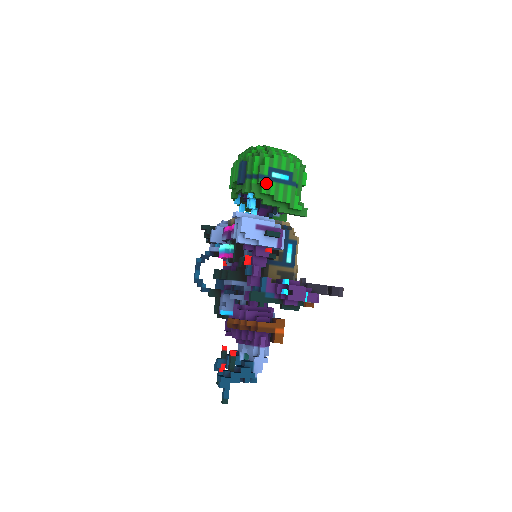
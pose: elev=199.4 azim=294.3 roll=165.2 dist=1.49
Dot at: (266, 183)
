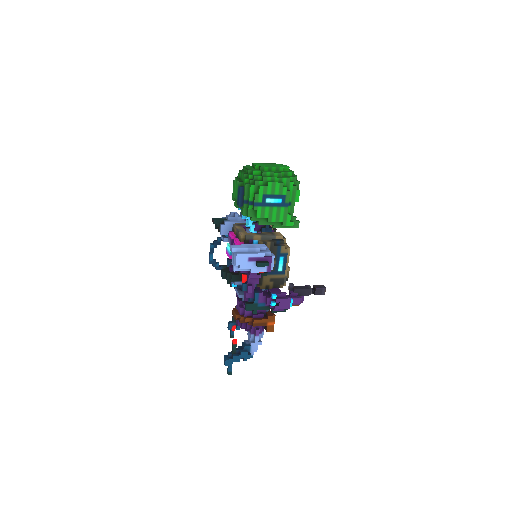
Dot at: (260, 209)
